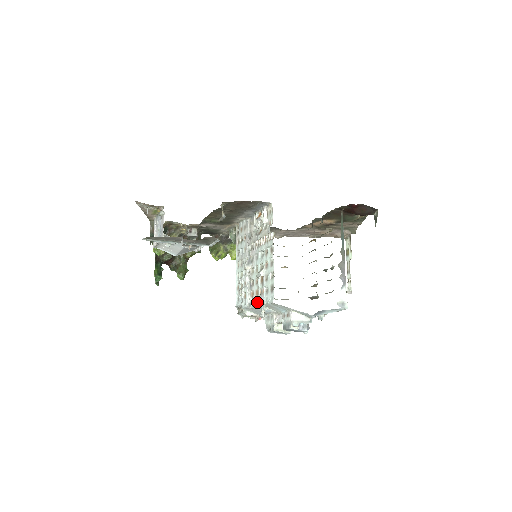
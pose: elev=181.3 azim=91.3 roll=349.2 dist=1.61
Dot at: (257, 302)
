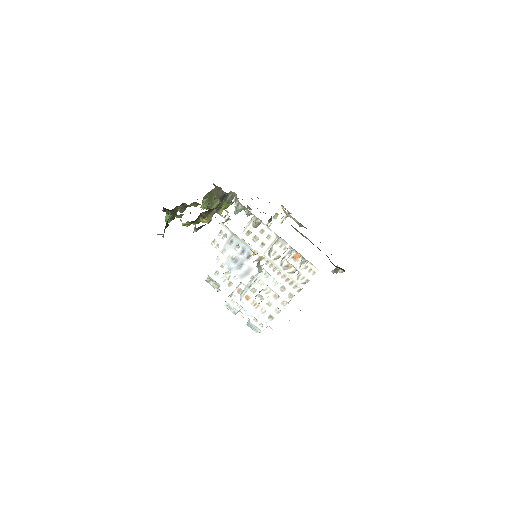
Dot at: (243, 303)
